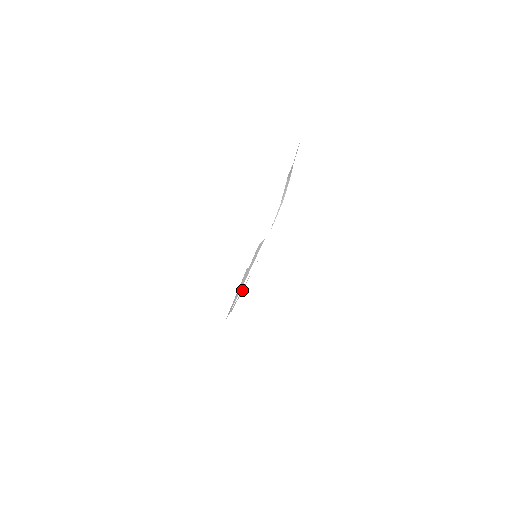
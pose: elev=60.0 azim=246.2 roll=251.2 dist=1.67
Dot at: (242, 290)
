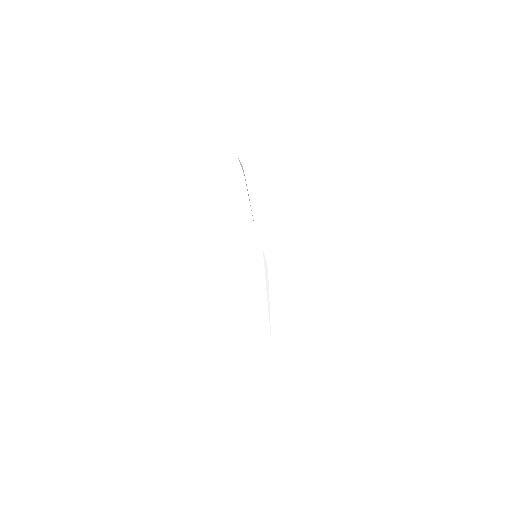
Dot at: occluded
